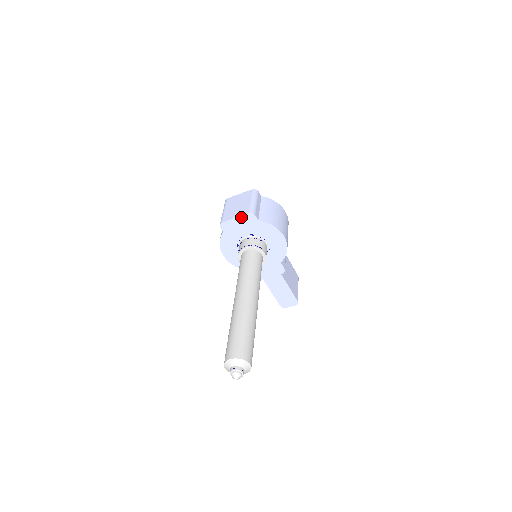
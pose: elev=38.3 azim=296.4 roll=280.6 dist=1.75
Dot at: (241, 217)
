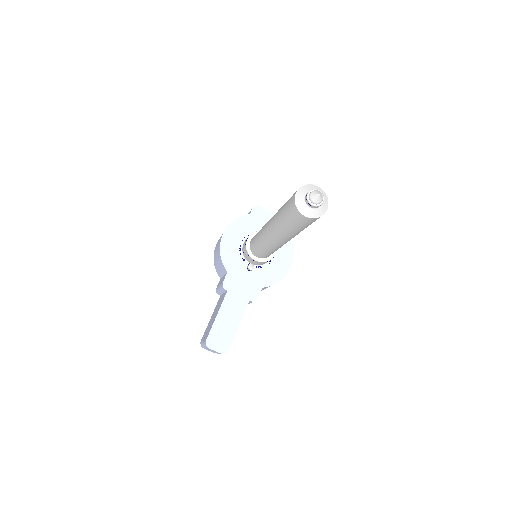
Dot at: occluded
